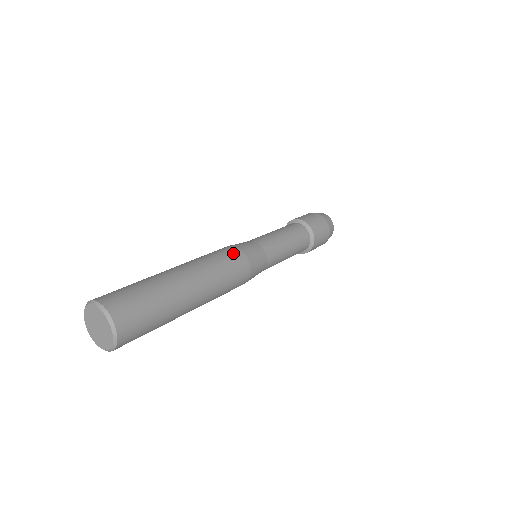
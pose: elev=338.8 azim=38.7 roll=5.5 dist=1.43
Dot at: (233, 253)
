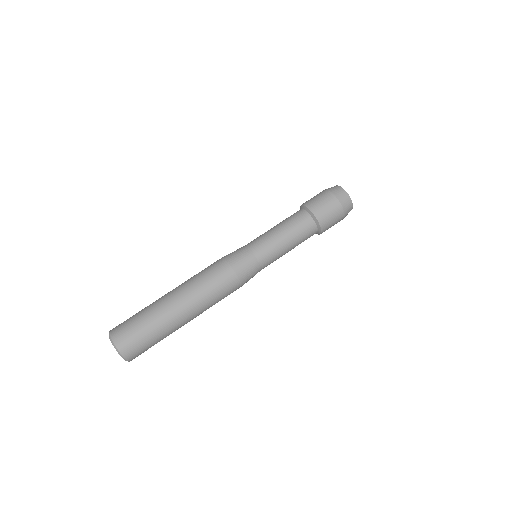
Dot at: (223, 273)
